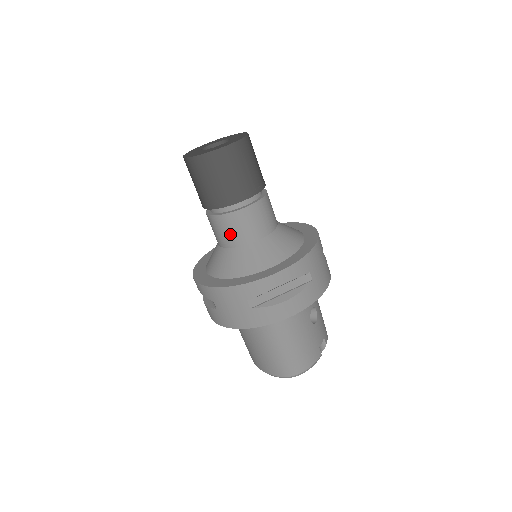
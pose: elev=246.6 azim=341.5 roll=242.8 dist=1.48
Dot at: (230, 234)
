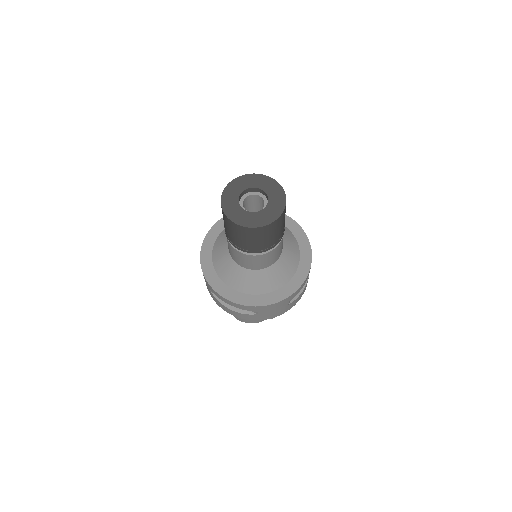
Dot at: (229, 249)
